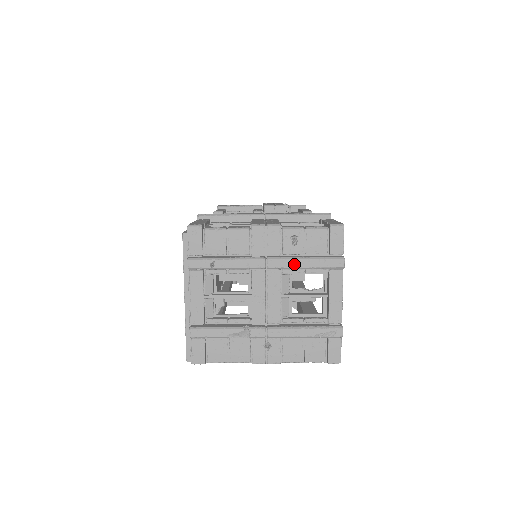
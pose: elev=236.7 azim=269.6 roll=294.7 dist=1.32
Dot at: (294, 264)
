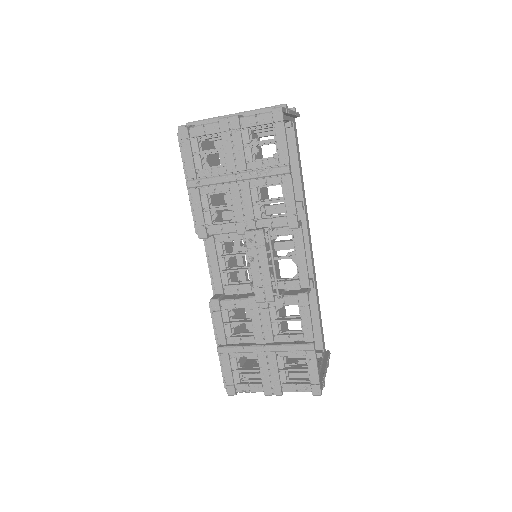
Dot at: occluded
